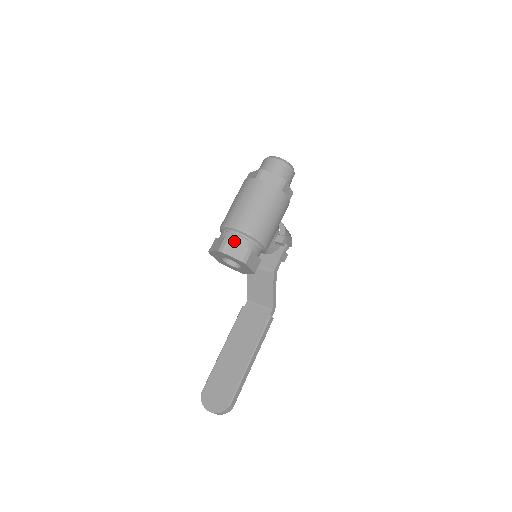
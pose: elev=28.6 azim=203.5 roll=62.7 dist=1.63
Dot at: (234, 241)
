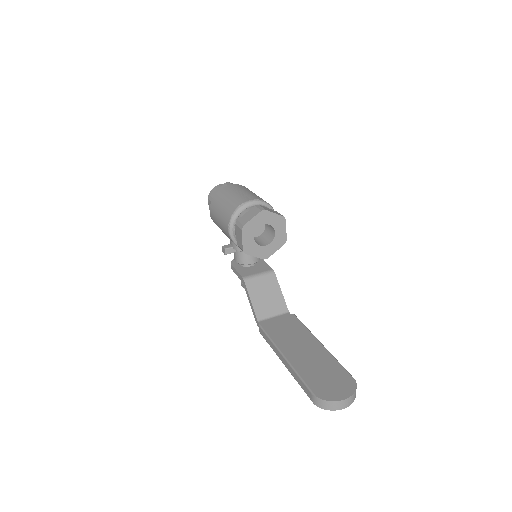
Dot at: (264, 207)
